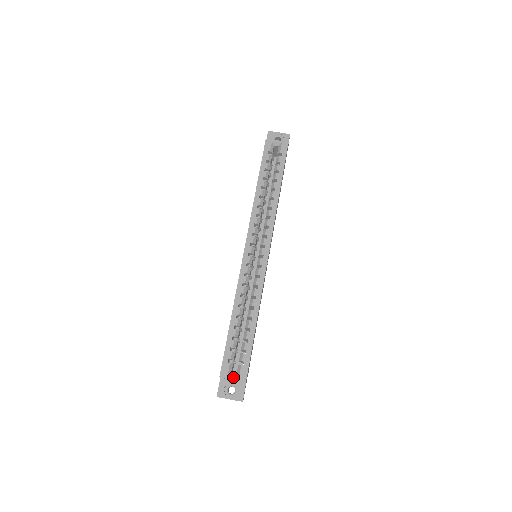
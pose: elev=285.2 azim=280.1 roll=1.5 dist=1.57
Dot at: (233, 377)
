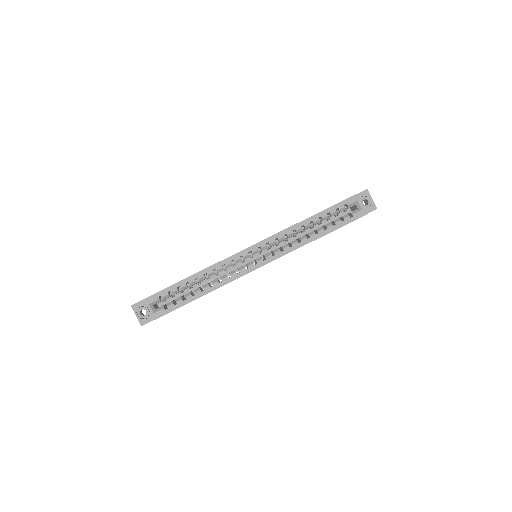
Dot at: (151, 308)
